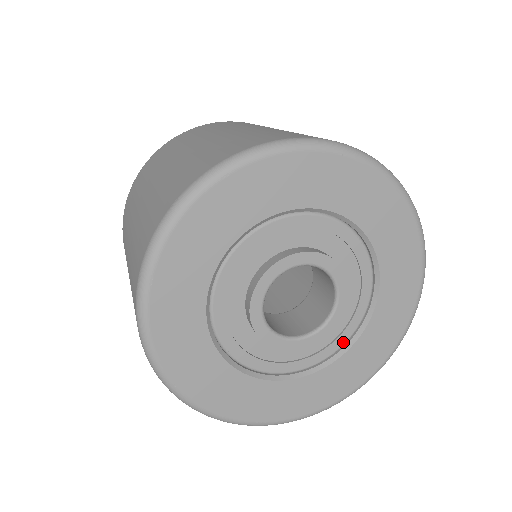
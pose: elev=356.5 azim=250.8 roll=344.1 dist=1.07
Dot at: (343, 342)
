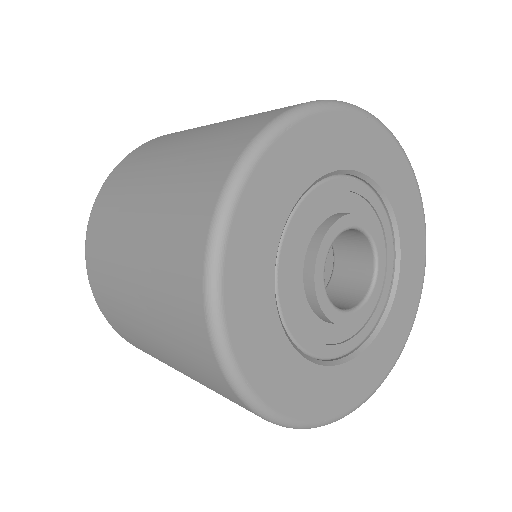
Dot at: (342, 352)
